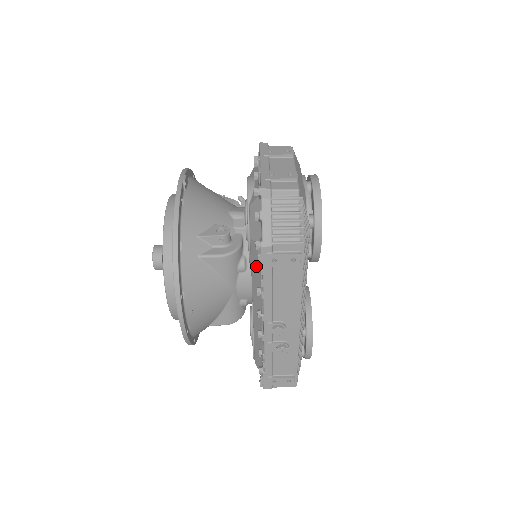
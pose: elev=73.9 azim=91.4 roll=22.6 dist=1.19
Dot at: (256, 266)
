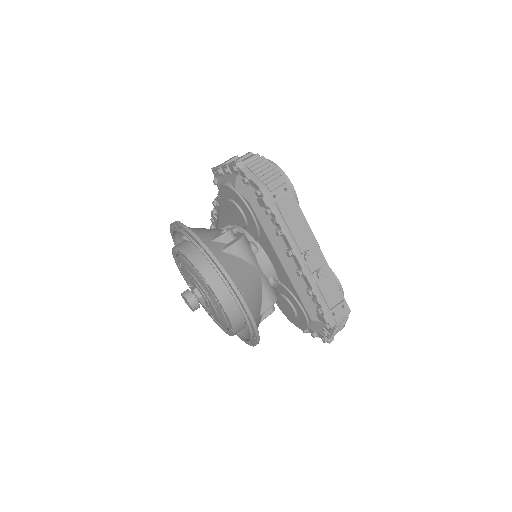
Dot at: (266, 210)
